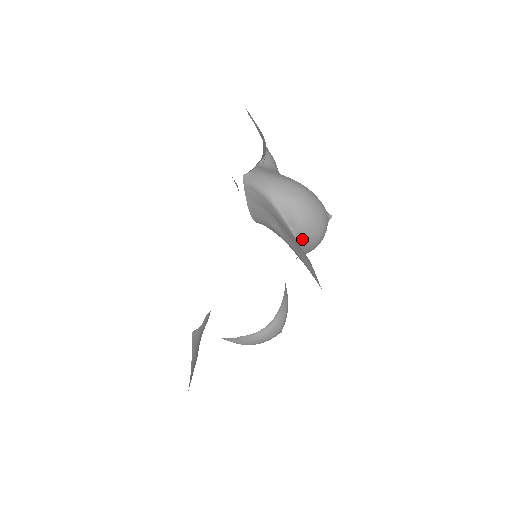
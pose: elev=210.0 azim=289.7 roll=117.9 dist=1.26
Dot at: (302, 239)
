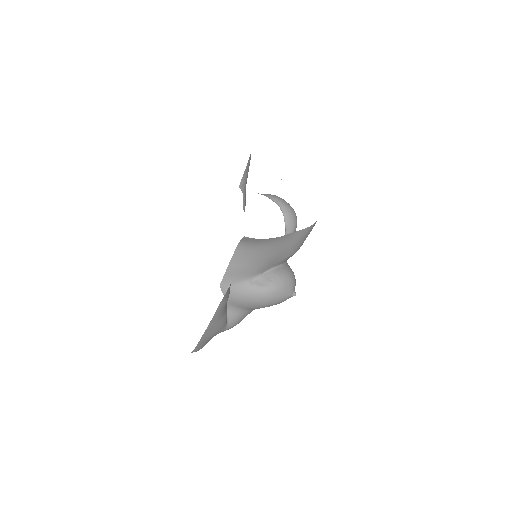
Dot at: (284, 209)
